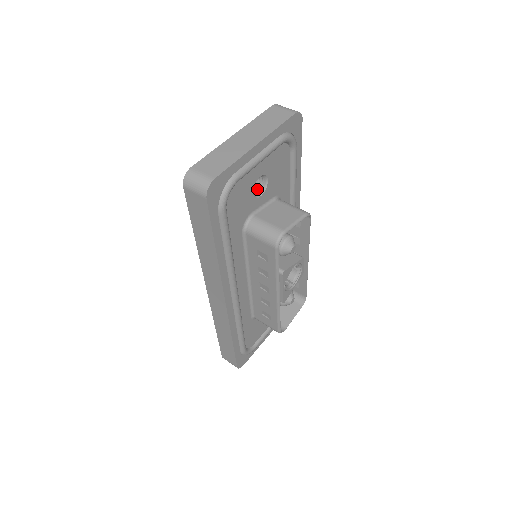
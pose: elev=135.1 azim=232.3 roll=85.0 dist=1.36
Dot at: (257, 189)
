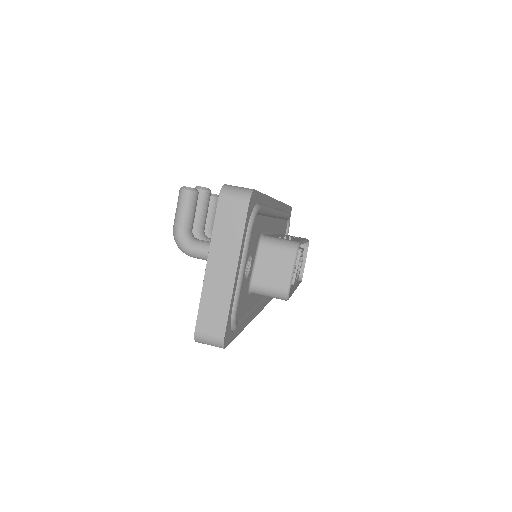
Dot at: occluded
